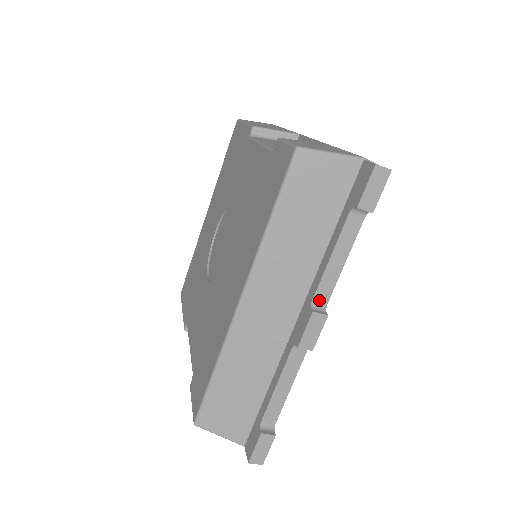
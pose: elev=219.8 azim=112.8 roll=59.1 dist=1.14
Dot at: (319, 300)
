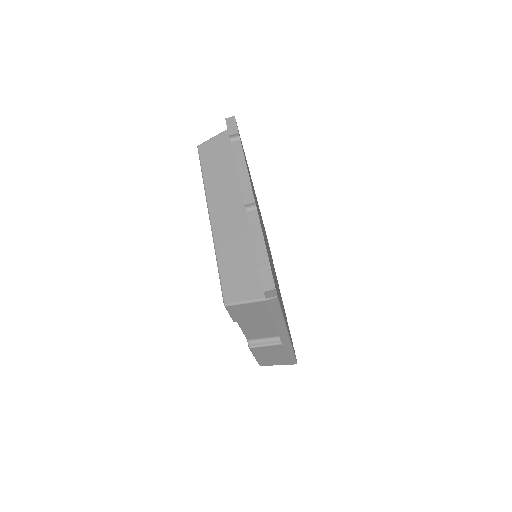
Dot at: occluded
